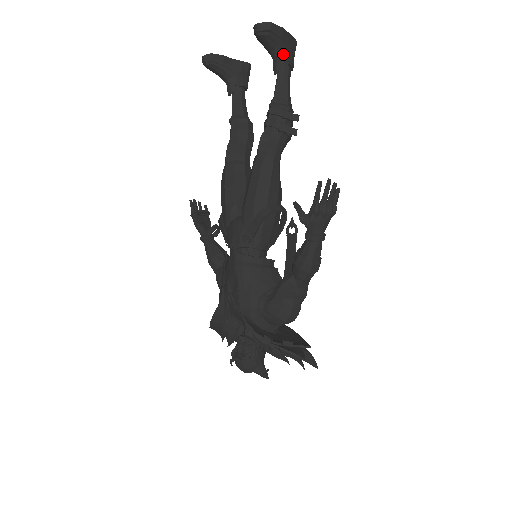
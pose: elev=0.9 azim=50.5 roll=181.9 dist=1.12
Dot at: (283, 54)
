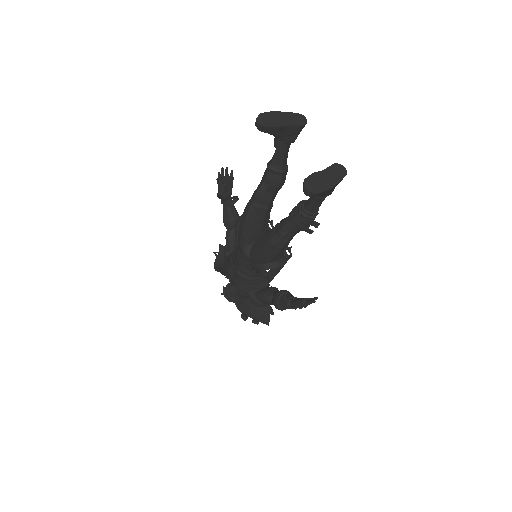
Dot at: (325, 194)
